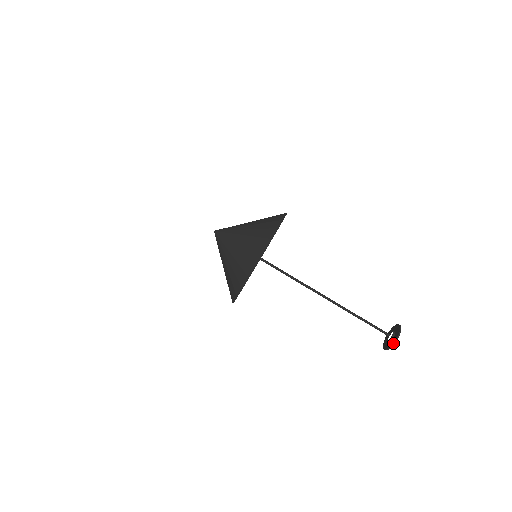
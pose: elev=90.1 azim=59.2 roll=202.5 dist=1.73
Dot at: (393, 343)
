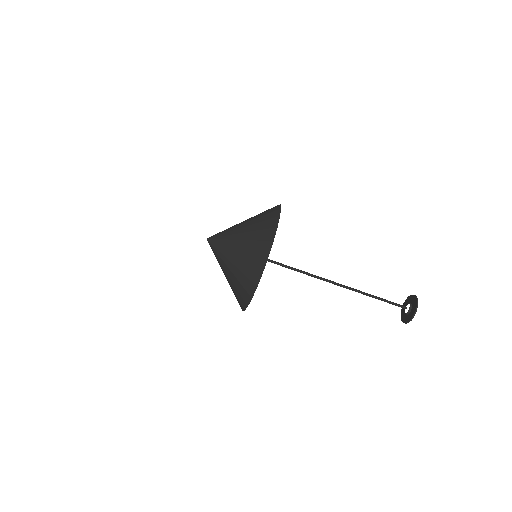
Dot at: (406, 323)
